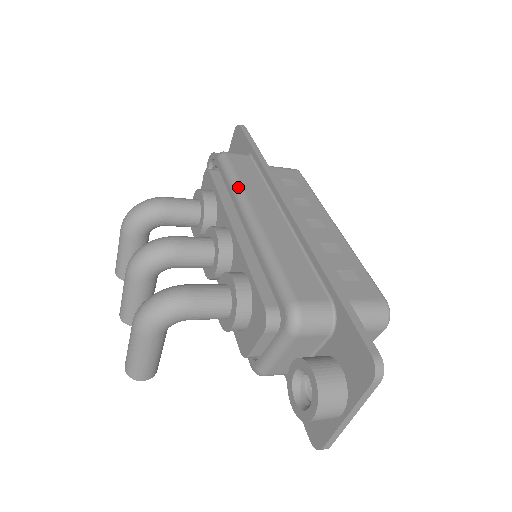
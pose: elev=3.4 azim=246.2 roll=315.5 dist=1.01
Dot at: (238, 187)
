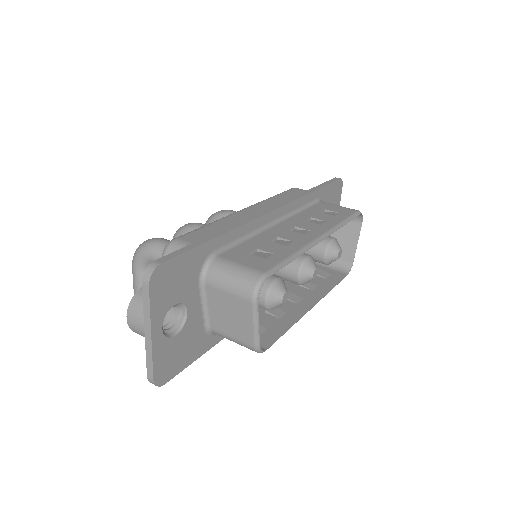
Dot at: (264, 200)
